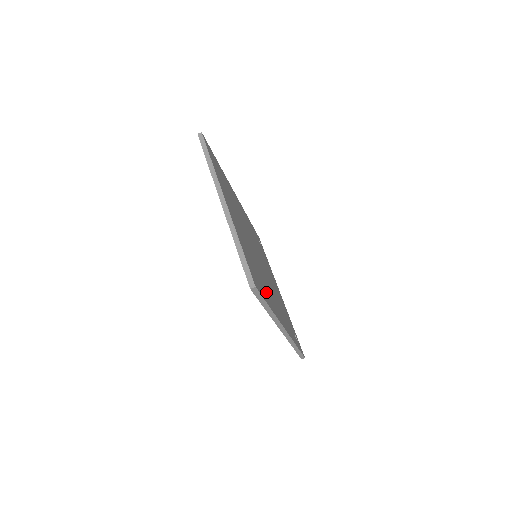
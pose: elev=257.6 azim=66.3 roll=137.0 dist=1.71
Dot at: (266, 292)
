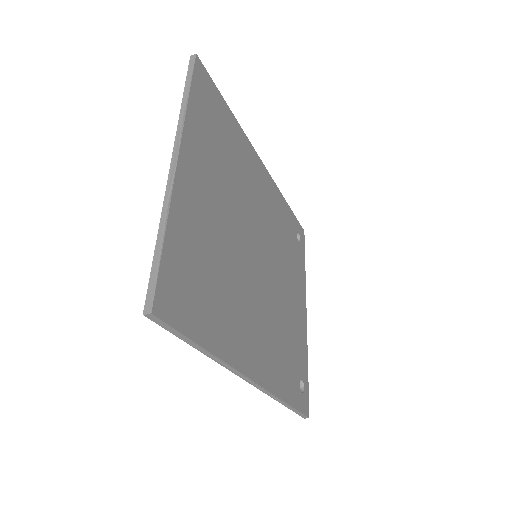
Dot at: (220, 319)
